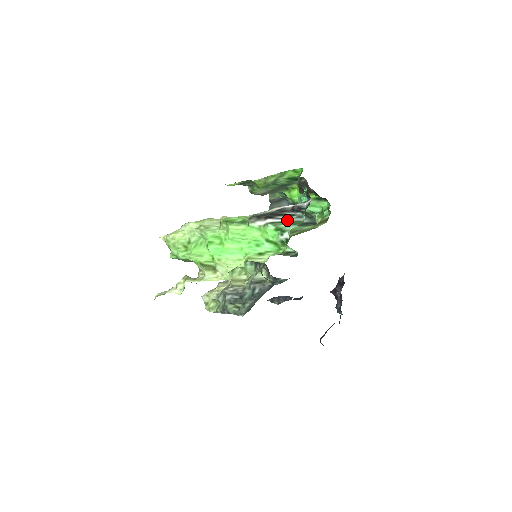
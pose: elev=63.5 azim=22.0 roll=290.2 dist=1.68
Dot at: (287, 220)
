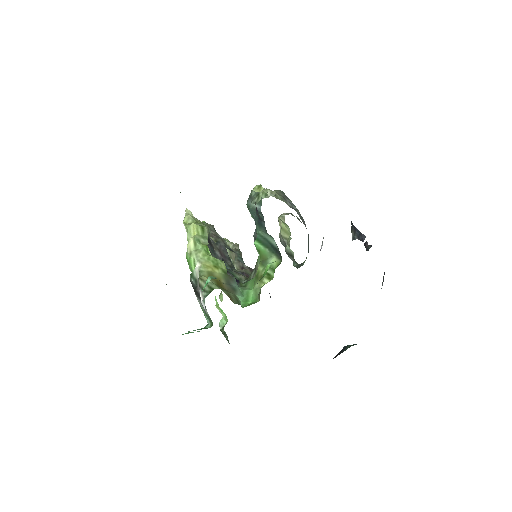
Dot at: occluded
